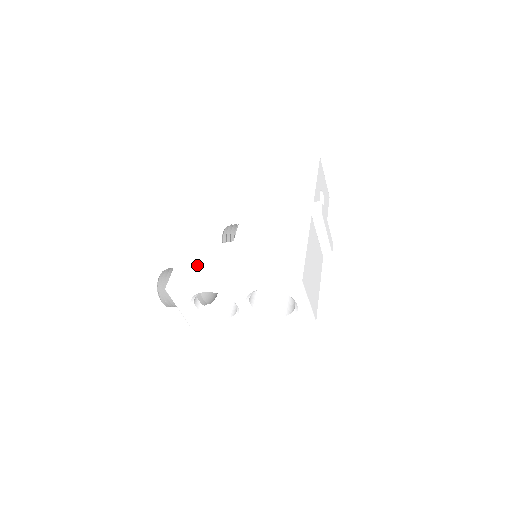
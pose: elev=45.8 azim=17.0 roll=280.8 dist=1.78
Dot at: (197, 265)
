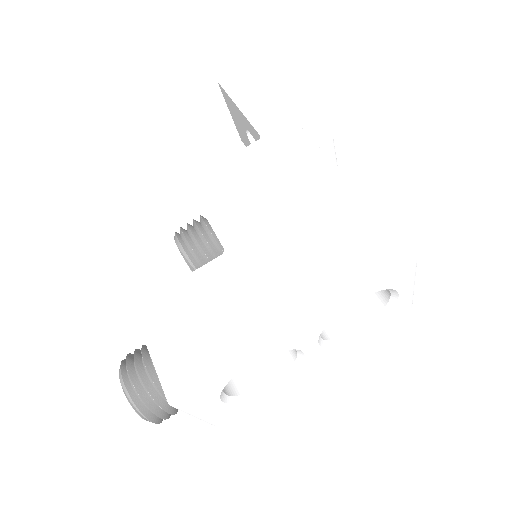
Dot at: (194, 326)
